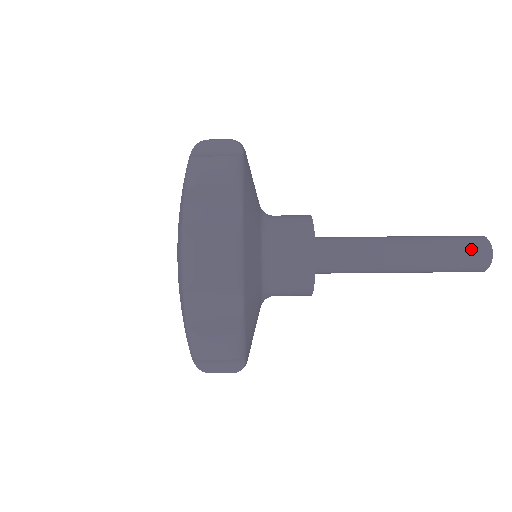
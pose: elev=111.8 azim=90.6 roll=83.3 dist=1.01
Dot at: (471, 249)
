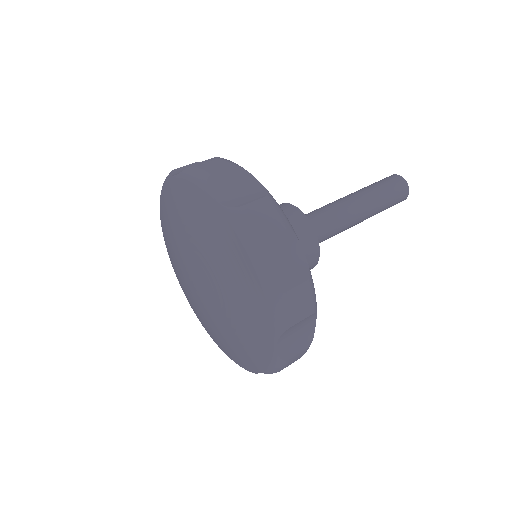
Dot at: (398, 191)
